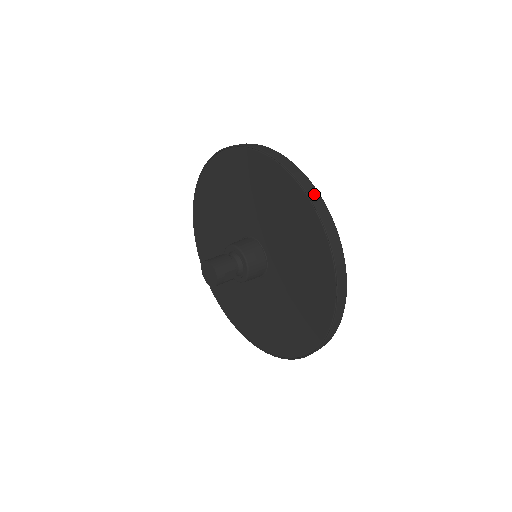
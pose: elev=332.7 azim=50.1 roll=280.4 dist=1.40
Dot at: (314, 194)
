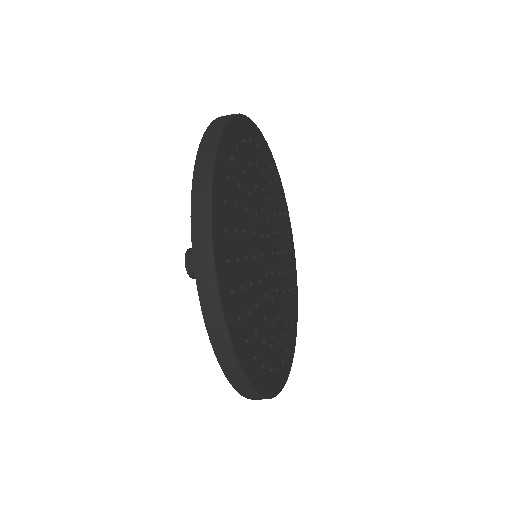
Dot at: (203, 171)
